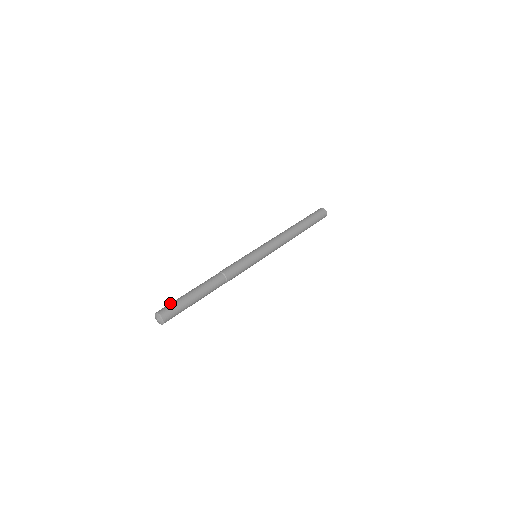
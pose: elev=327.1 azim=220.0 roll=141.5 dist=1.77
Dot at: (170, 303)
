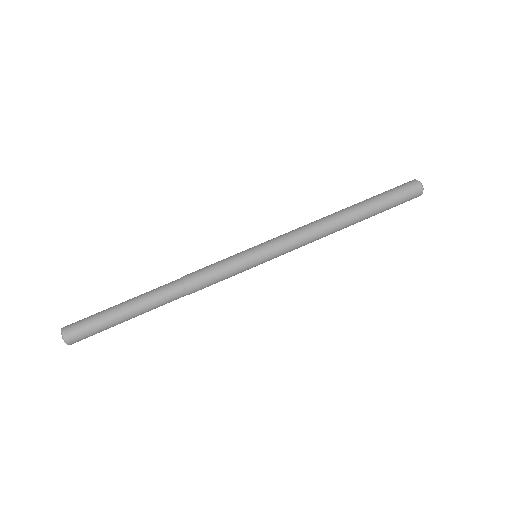
Dot at: (87, 320)
